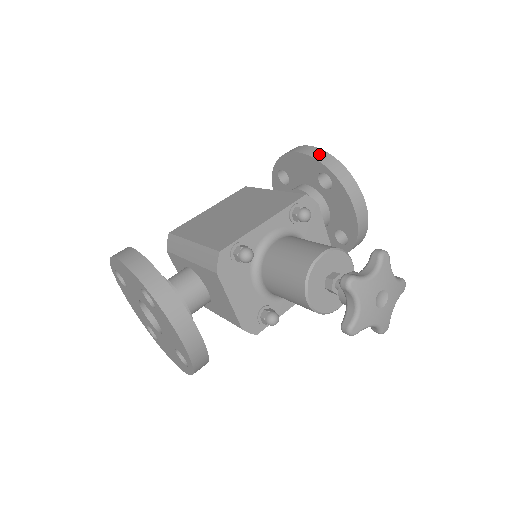
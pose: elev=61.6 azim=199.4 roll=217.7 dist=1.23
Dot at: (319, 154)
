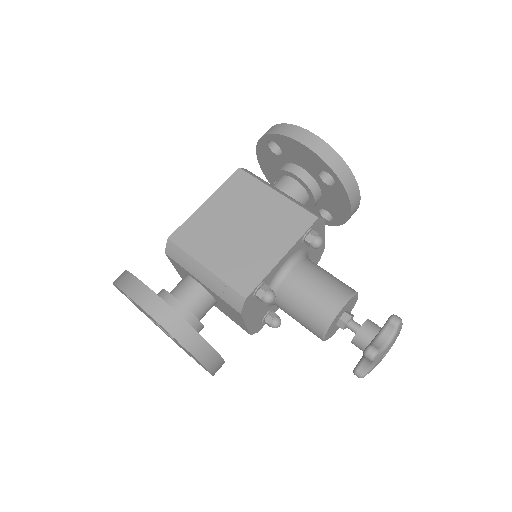
Dot at: (327, 153)
